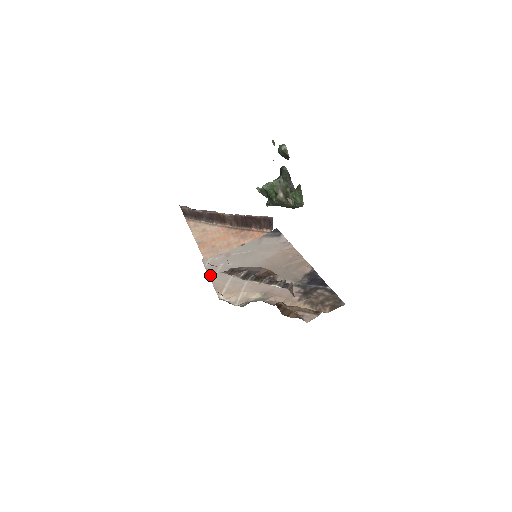
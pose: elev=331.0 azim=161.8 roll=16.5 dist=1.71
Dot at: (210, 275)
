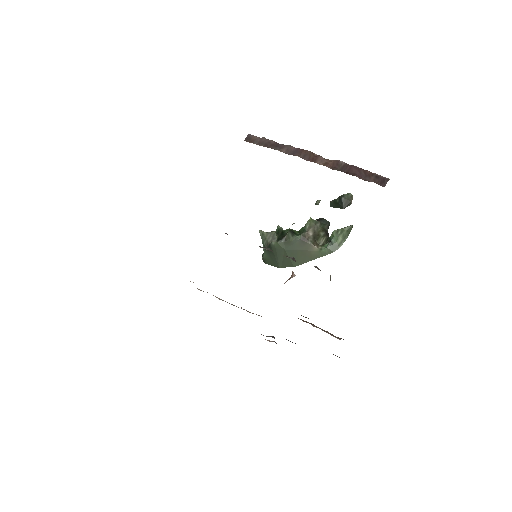
Dot at: occluded
